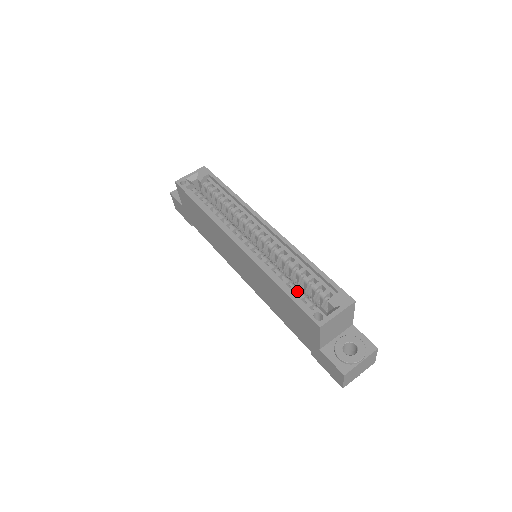
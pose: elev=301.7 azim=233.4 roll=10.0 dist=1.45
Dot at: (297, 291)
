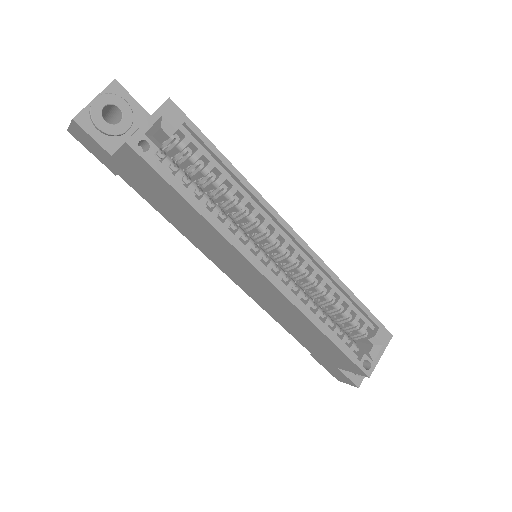
Dot at: (338, 331)
